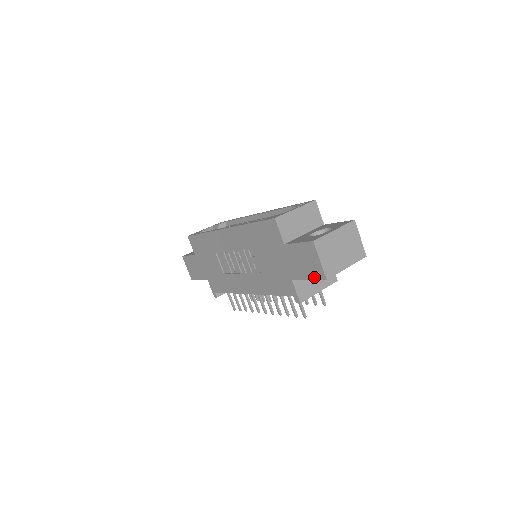
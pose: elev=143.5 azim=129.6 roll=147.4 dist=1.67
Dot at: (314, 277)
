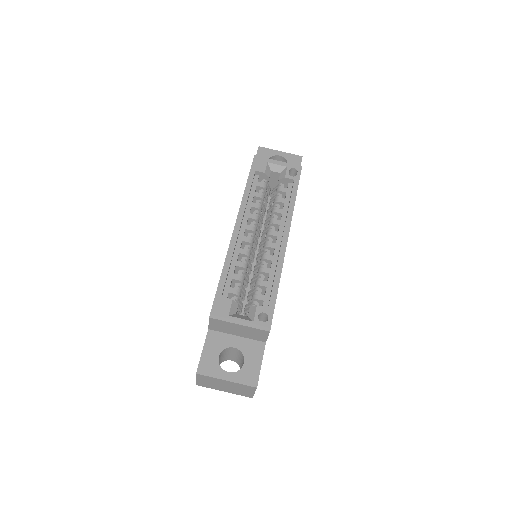
Dot at: occluded
